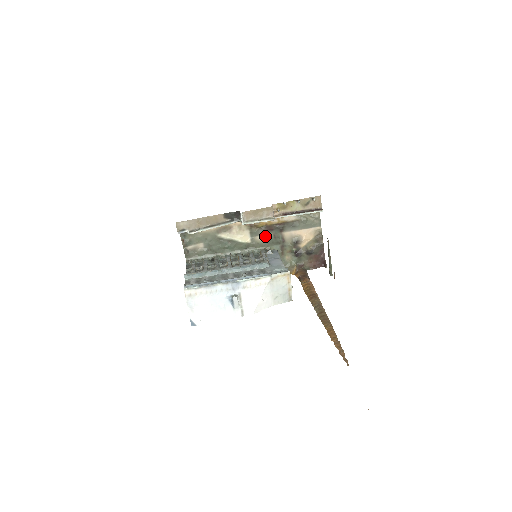
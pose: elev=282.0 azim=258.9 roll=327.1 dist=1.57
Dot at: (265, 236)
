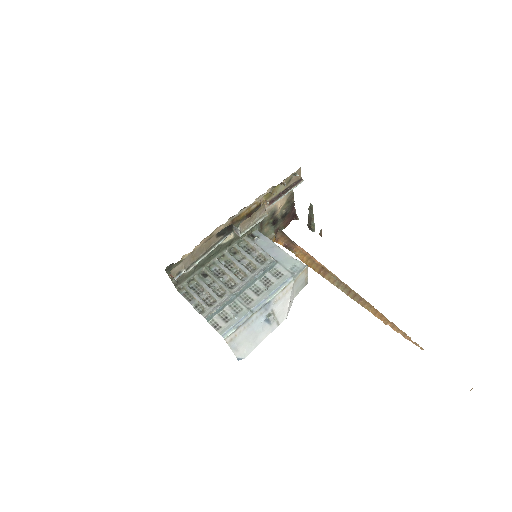
Dot at: occluded
